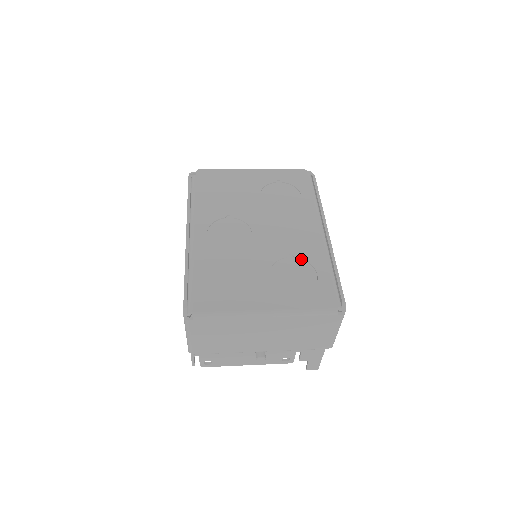
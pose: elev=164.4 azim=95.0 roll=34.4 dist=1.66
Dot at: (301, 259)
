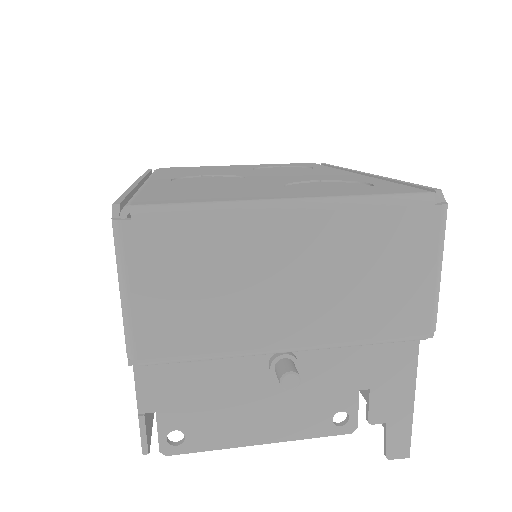
Dot at: (334, 182)
